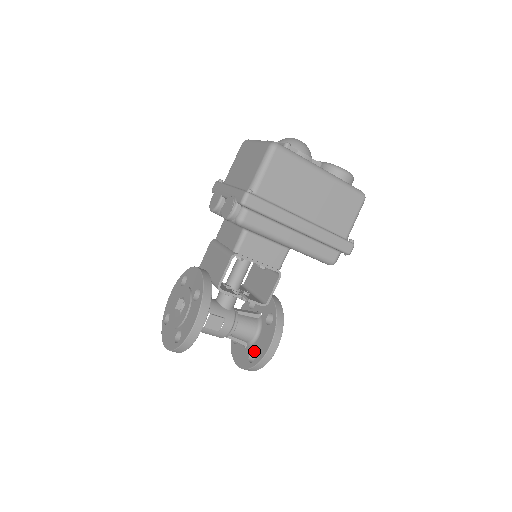
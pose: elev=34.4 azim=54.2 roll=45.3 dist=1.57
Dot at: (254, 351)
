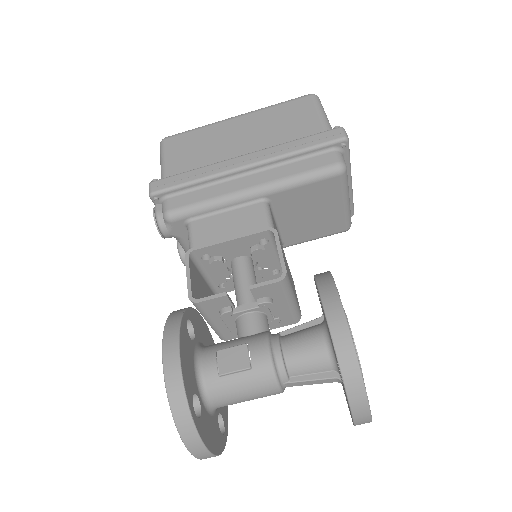
Dot at: occluded
